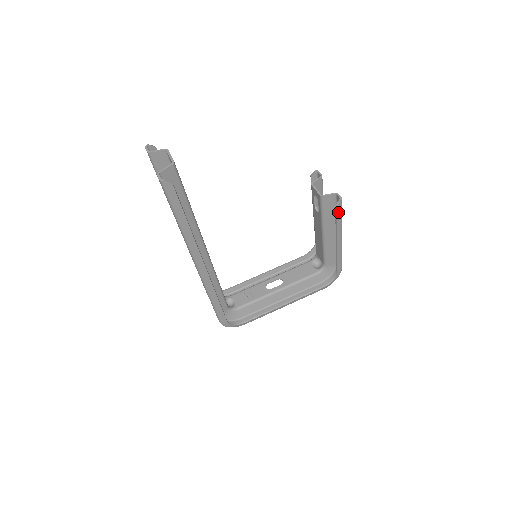
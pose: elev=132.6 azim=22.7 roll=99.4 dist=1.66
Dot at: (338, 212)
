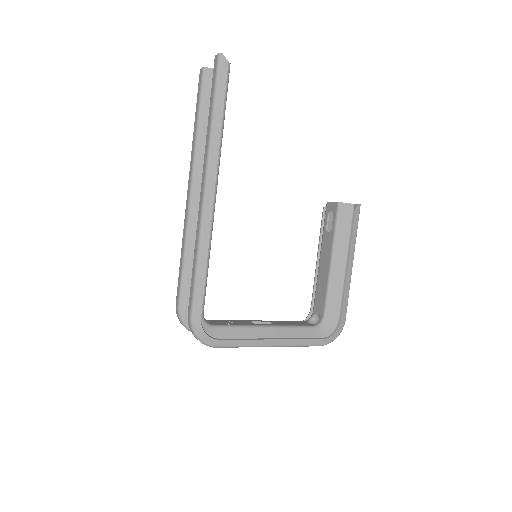
Dot at: (355, 218)
